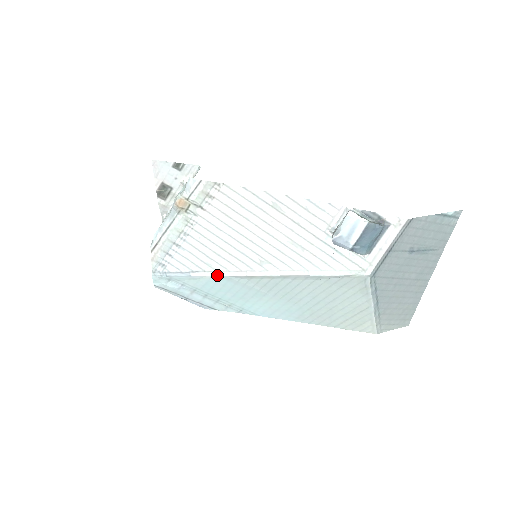
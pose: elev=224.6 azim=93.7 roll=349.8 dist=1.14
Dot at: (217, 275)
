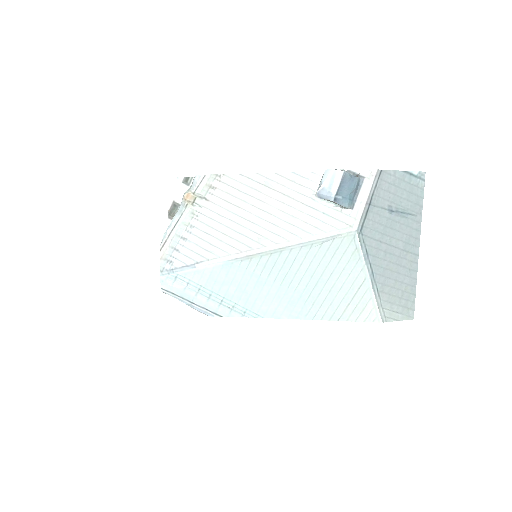
Dot at: (220, 261)
